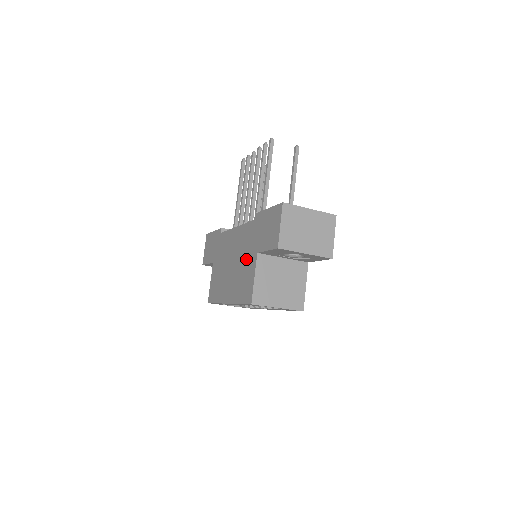
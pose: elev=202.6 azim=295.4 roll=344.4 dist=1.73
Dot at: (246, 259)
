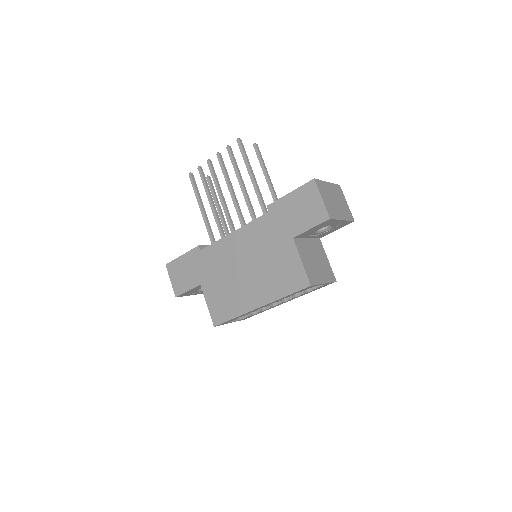
Dot at: (274, 252)
